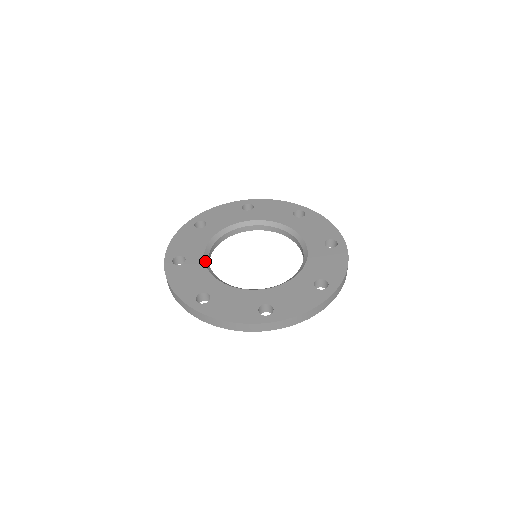
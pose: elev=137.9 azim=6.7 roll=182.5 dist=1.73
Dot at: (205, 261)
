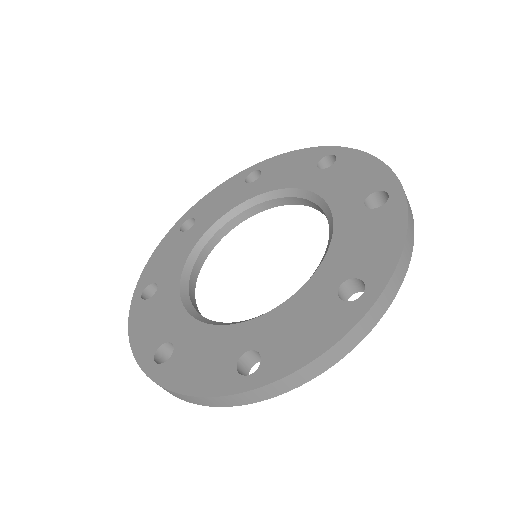
Dot at: (199, 320)
